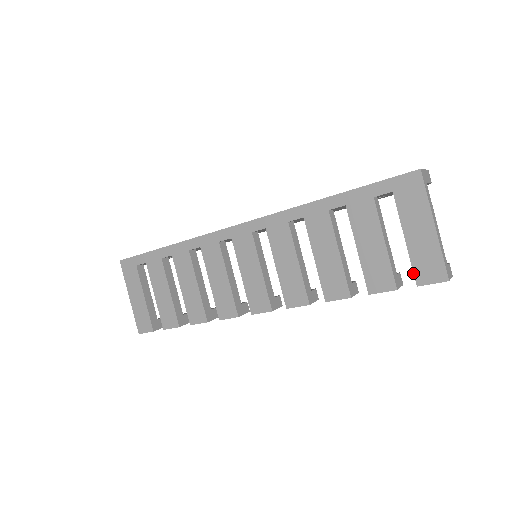
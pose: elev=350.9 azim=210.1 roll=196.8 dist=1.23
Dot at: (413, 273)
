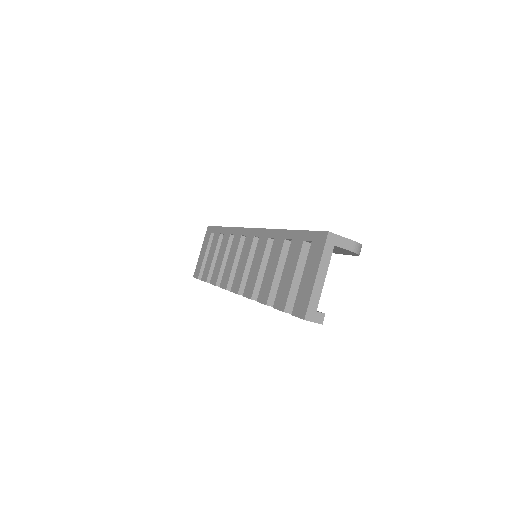
Dot at: (294, 304)
